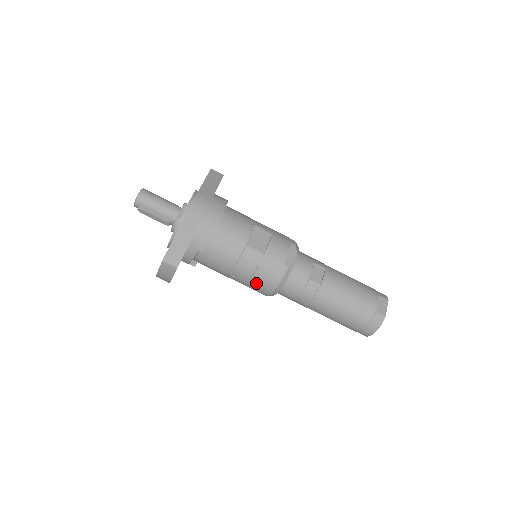
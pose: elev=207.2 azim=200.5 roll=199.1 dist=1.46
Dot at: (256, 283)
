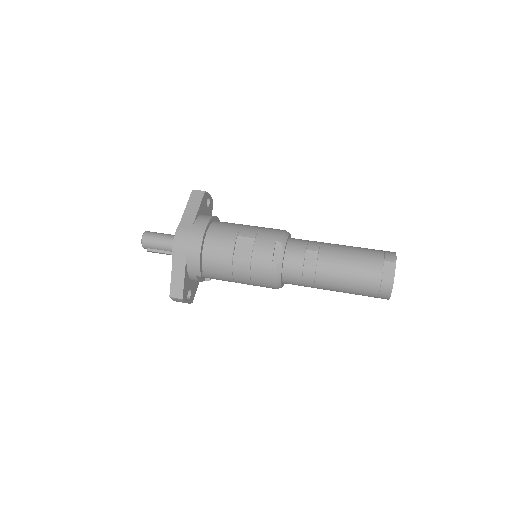
Dot at: (258, 285)
